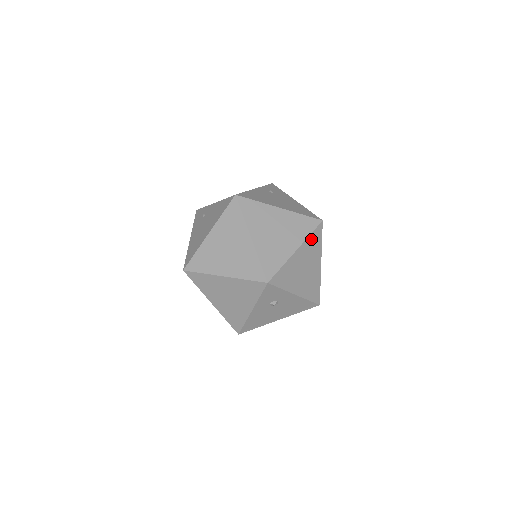
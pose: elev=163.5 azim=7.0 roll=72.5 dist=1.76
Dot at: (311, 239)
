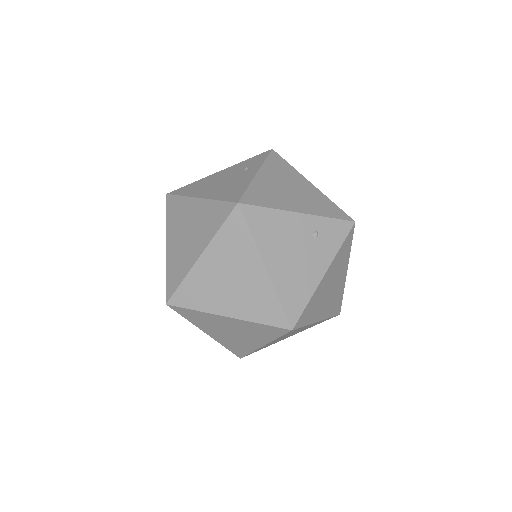
Dot at: (260, 326)
